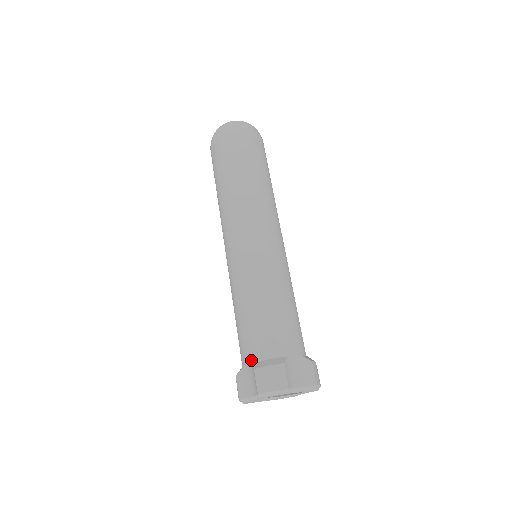
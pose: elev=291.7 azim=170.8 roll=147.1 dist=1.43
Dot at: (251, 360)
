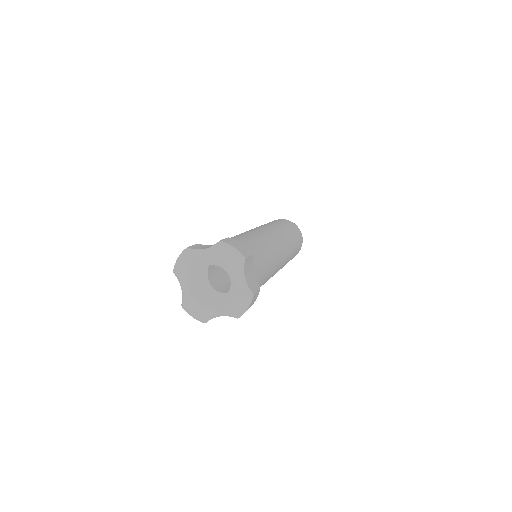
Dot at: occluded
